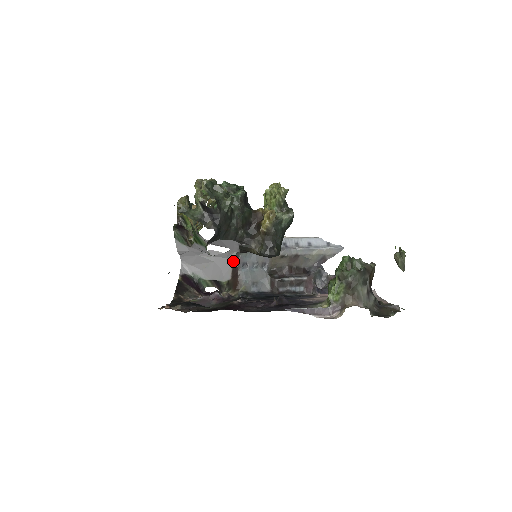
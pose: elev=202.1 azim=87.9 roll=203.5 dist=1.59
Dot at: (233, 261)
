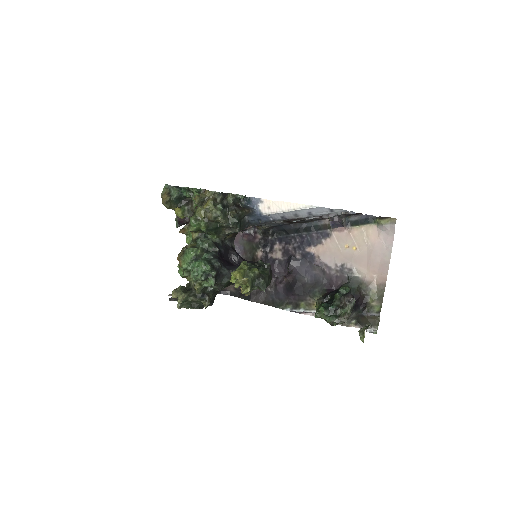
Dot at: occluded
